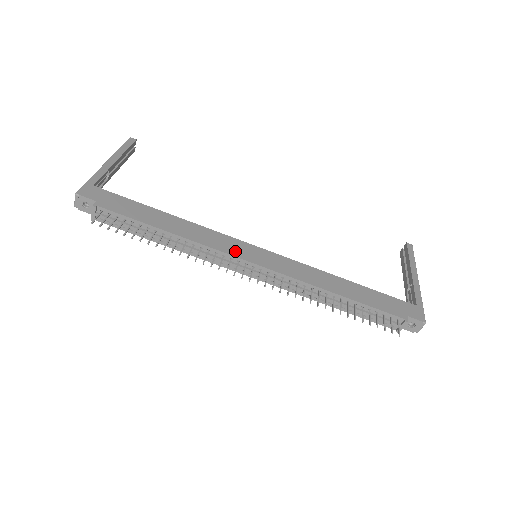
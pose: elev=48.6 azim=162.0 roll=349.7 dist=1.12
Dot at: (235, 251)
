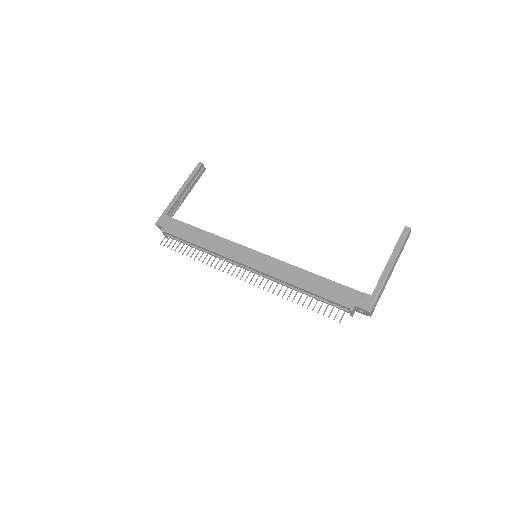
Dot at: (237, 256)
